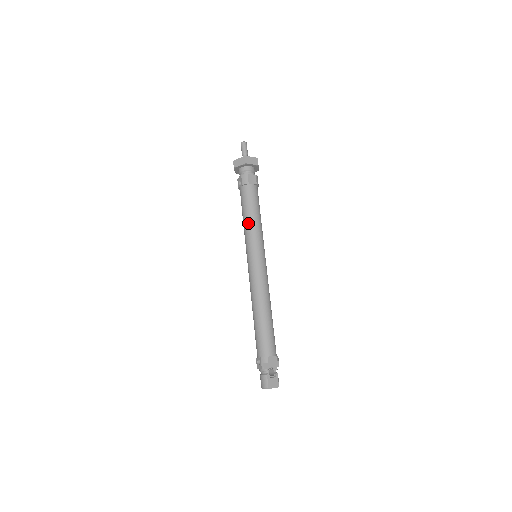
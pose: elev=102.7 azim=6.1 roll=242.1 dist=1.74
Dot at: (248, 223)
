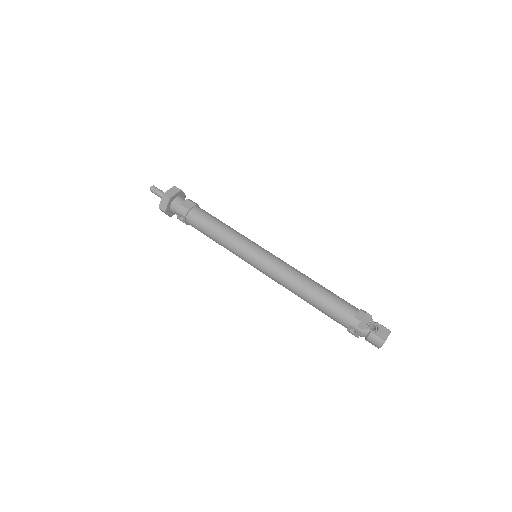
Dot at: (222, 238)
